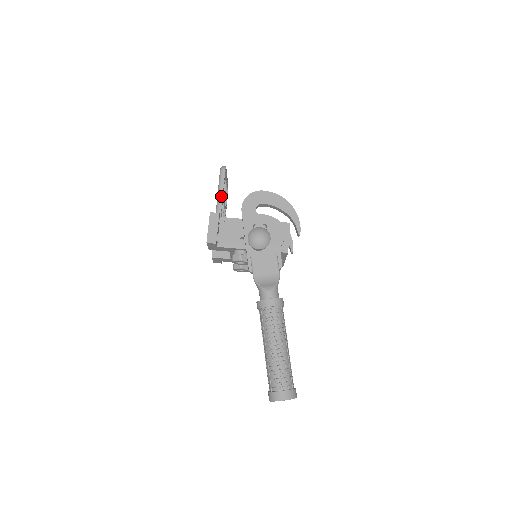
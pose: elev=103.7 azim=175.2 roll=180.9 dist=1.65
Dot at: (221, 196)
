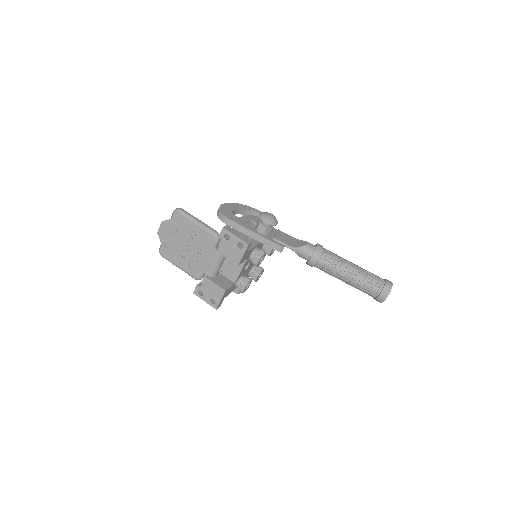
Dot at: (204, 224)
